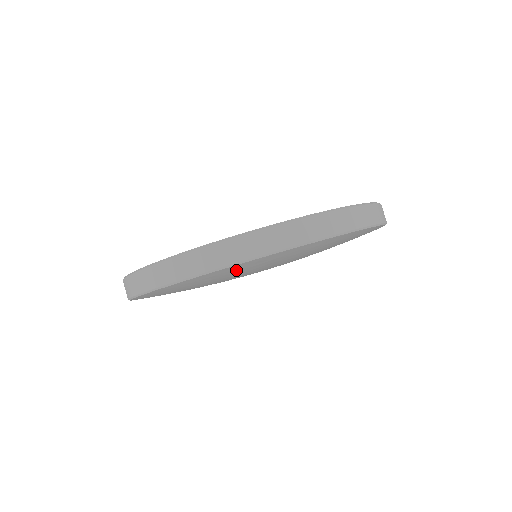
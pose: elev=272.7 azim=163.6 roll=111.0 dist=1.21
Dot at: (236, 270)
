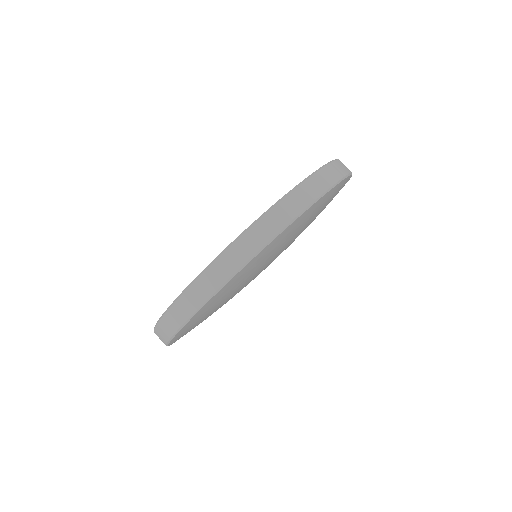
Dot at: (259, 260)
